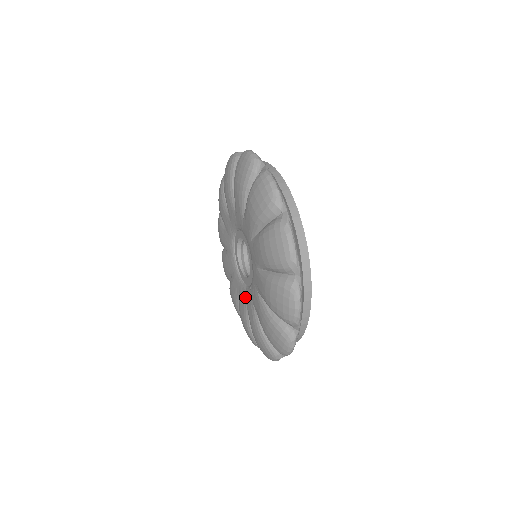
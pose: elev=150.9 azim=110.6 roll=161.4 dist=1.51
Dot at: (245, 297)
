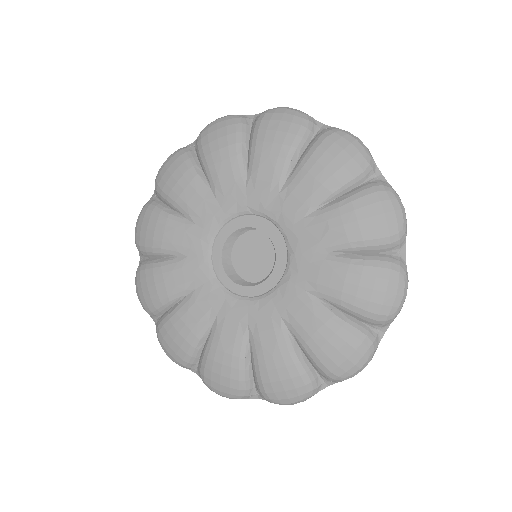
Dot at: (295, 286)
